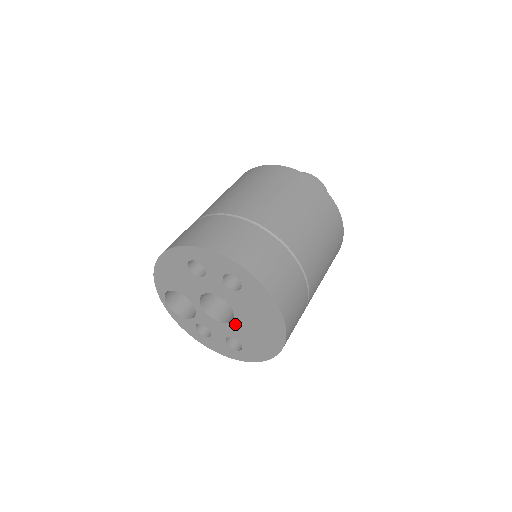
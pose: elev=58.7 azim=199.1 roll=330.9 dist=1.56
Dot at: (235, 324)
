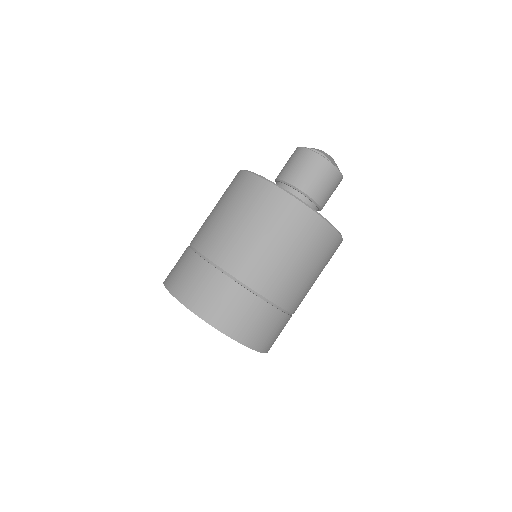
Dot at: occluded
